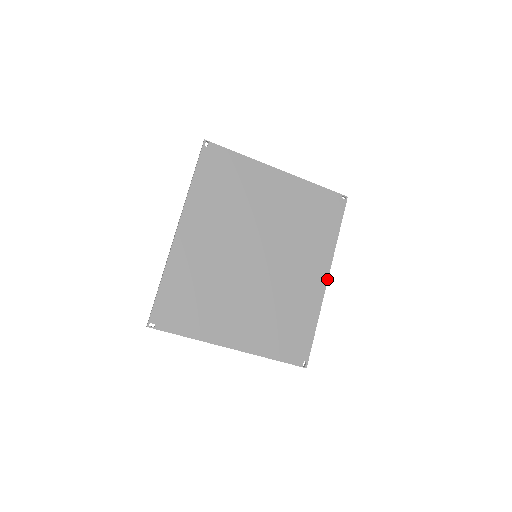
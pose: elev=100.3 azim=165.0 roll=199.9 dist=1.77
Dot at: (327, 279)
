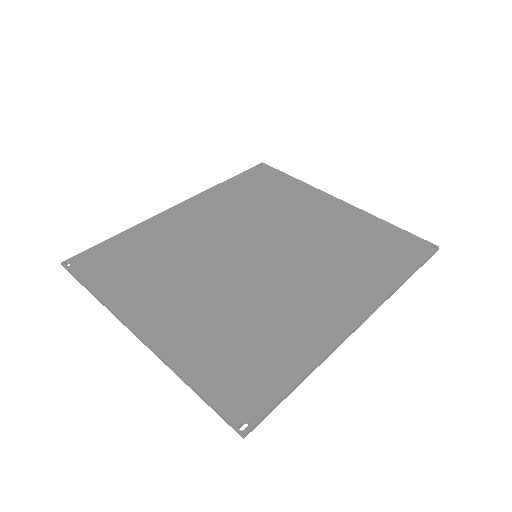
Dot at: (361, 320)
